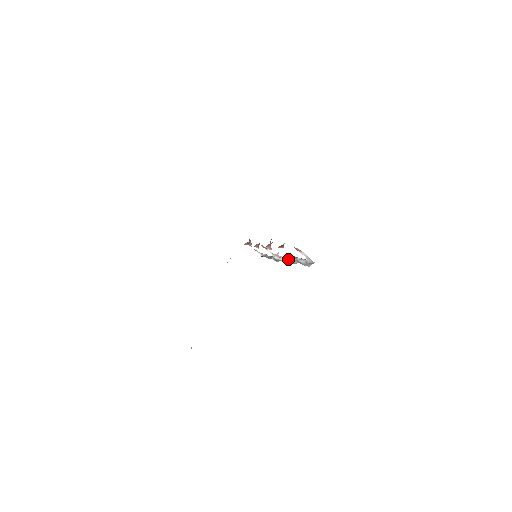
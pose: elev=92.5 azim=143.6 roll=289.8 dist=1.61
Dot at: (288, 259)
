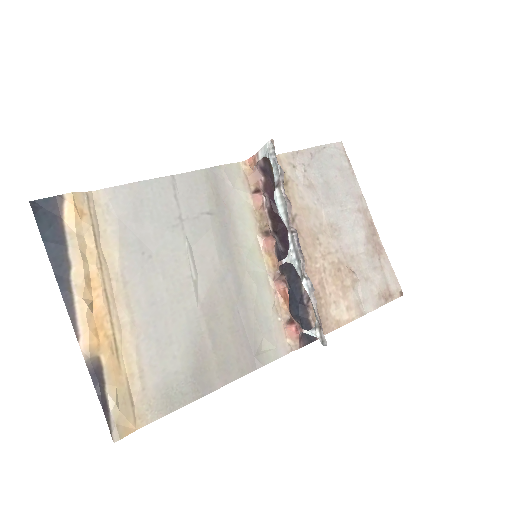
Dot at: (279, 211)
